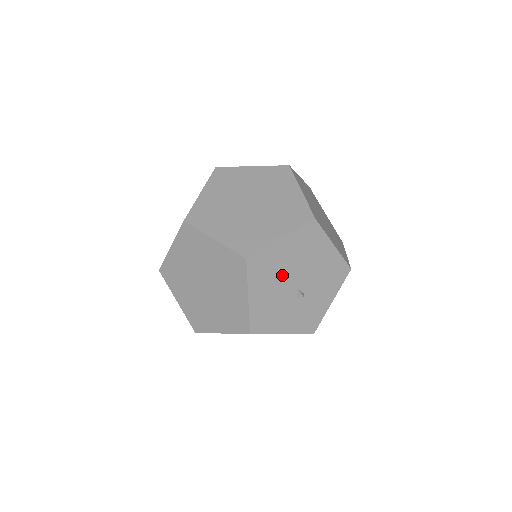
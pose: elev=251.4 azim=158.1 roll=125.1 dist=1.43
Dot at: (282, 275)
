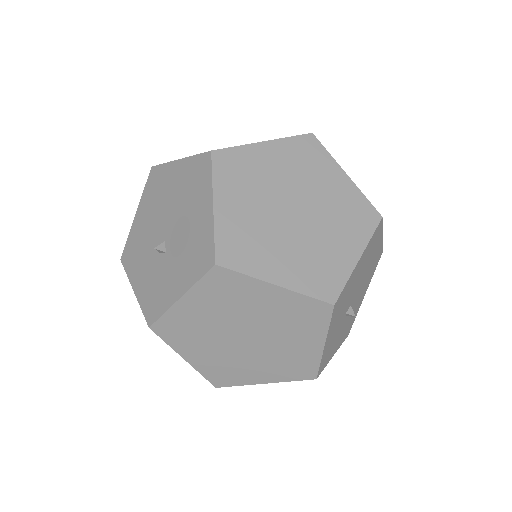
Dot at: (363, 273)
